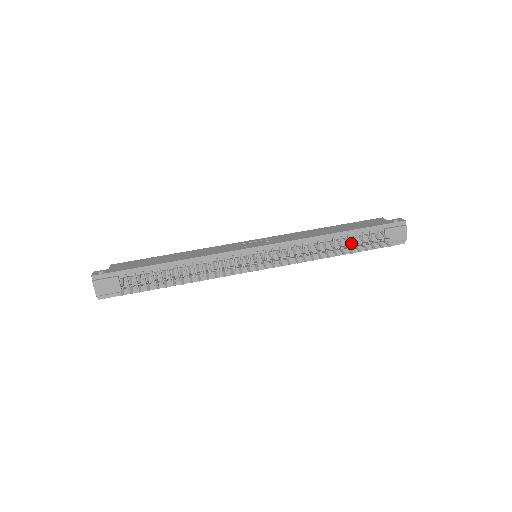
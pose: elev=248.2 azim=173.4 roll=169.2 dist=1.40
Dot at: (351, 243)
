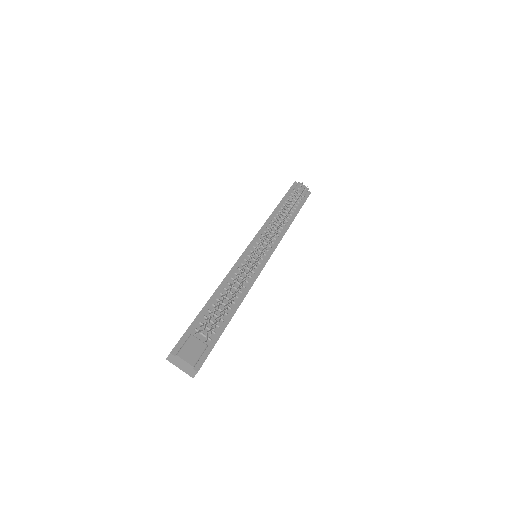
Dot at: occluded
